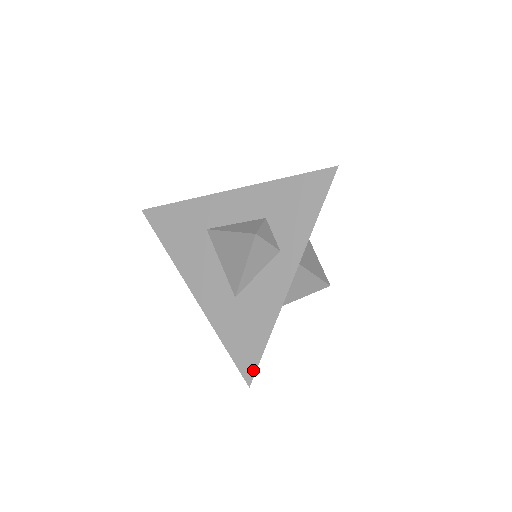
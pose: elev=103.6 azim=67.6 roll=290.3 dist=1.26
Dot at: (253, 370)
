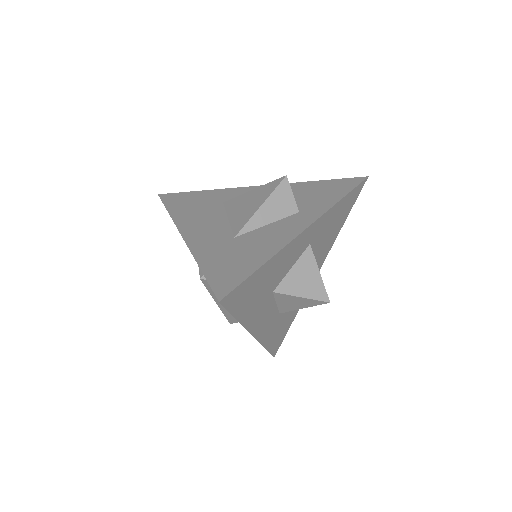
Dot at: (232, 287)
